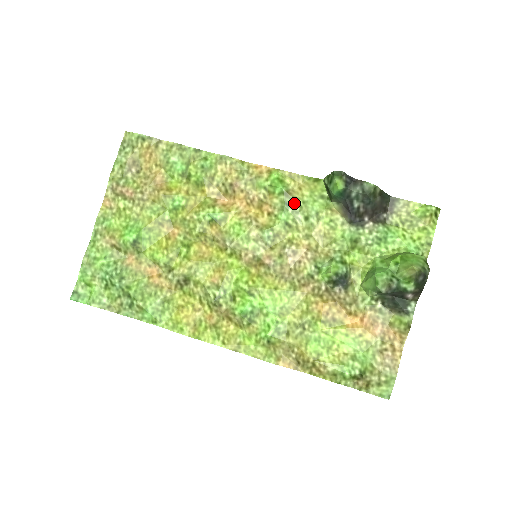
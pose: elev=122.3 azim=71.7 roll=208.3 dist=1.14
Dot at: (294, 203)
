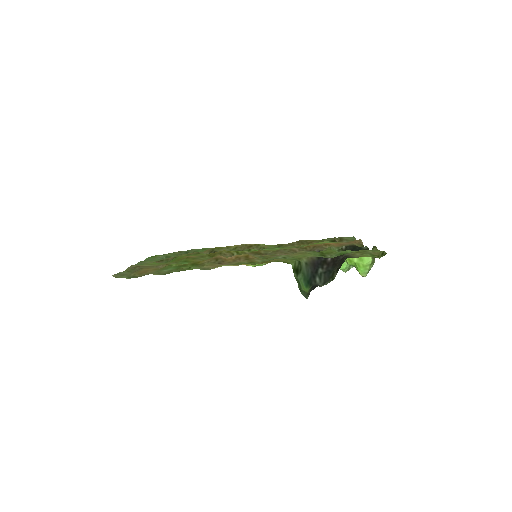
Dot at: occluded
